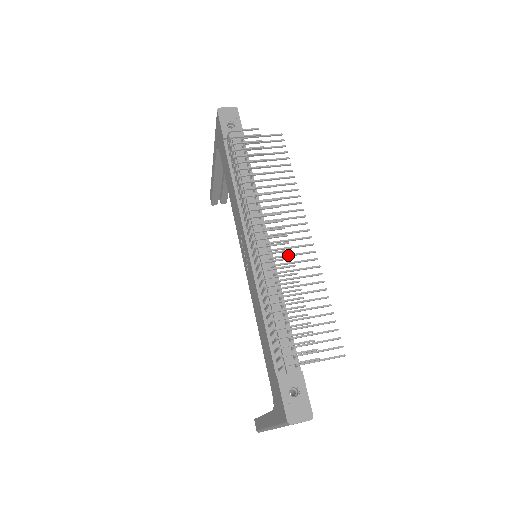
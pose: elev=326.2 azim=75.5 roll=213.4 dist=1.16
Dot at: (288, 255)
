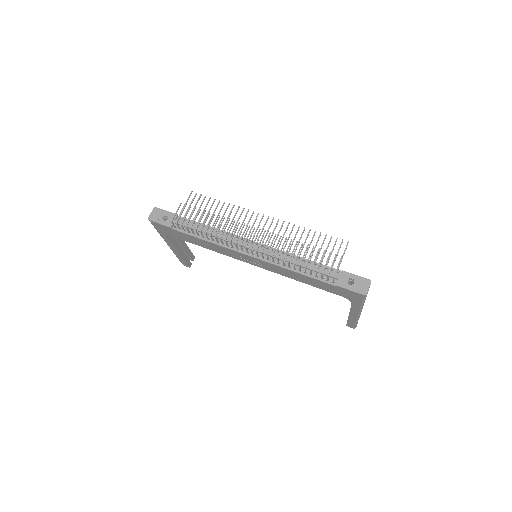
Dot at: (271, 236)
